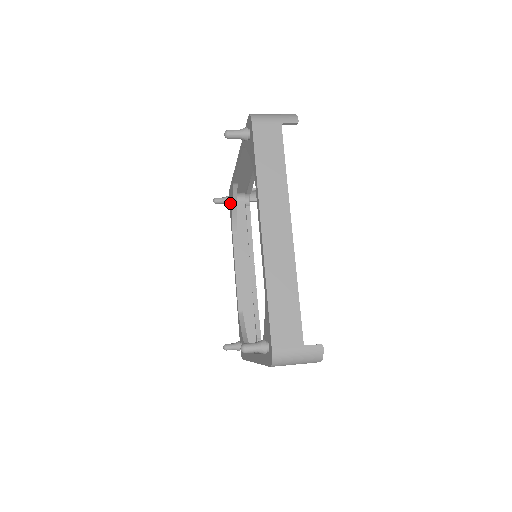
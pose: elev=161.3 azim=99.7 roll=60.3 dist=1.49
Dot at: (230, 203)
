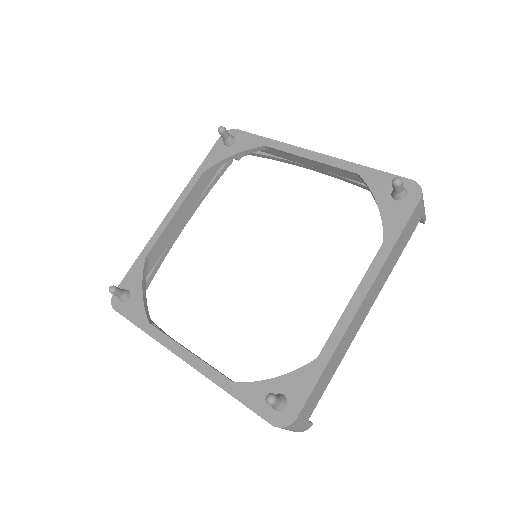
Dot at: (128, 297)
